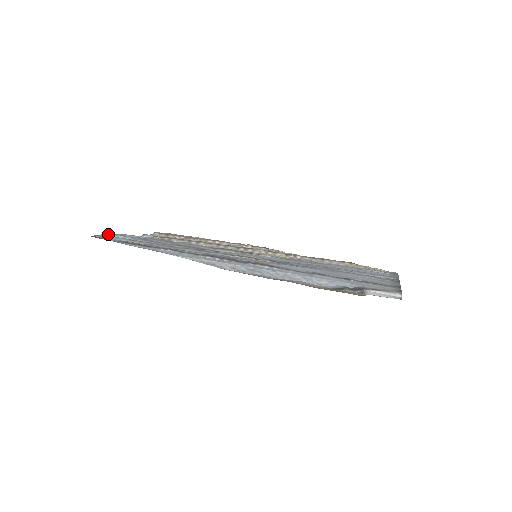
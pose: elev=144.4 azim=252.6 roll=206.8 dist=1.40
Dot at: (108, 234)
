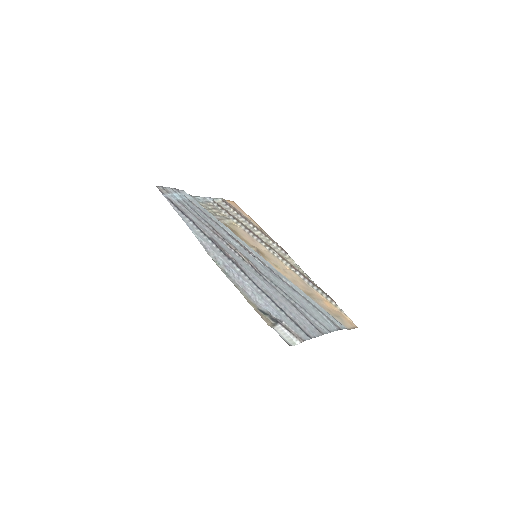
Dot at: (171, 189)
